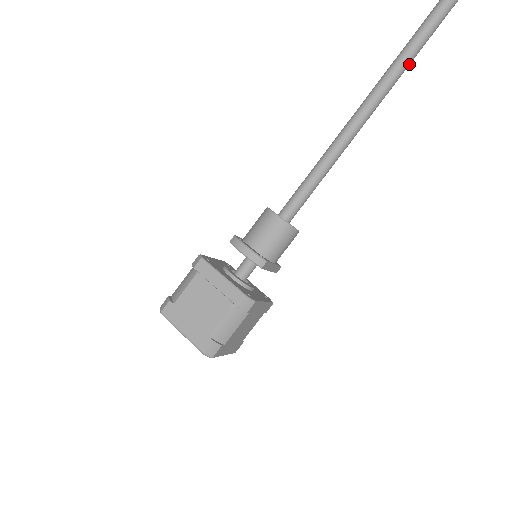
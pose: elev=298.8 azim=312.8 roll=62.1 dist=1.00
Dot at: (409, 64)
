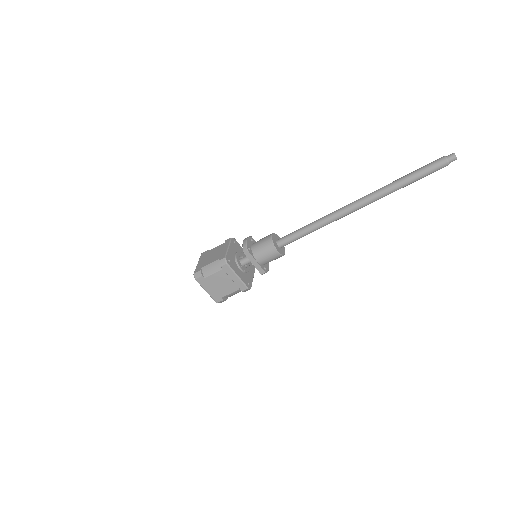
Dot at: (388, 192)
